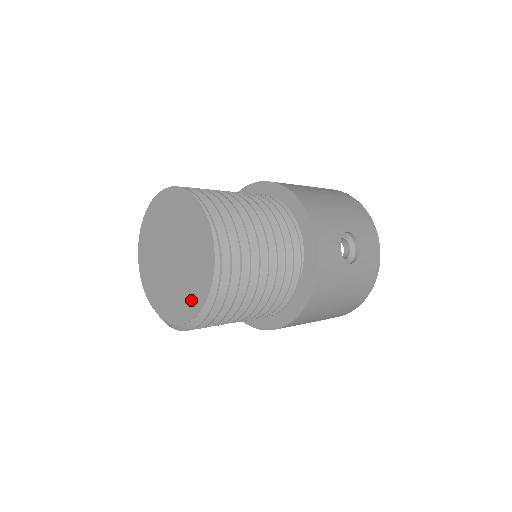
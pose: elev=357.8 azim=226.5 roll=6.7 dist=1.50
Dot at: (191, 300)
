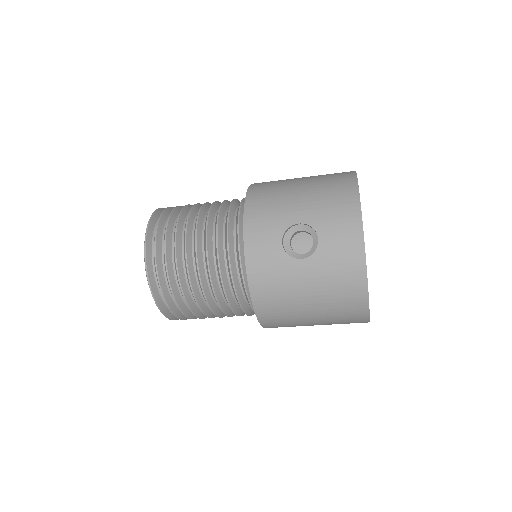
Dot at: occluded
